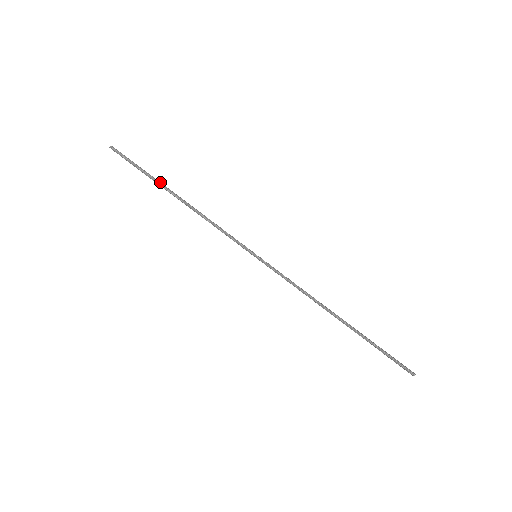
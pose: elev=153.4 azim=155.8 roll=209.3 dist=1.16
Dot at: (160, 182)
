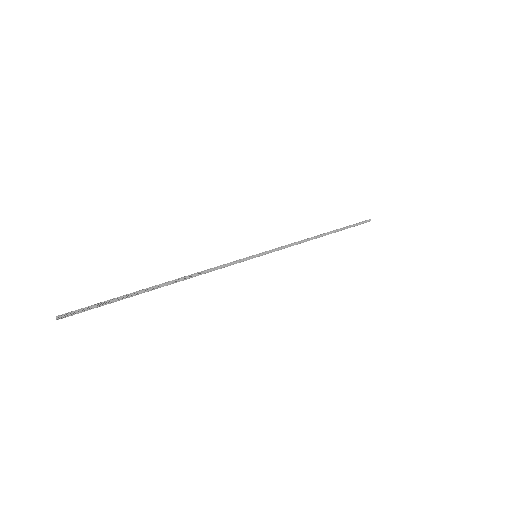
Dot at: (140, 291)
